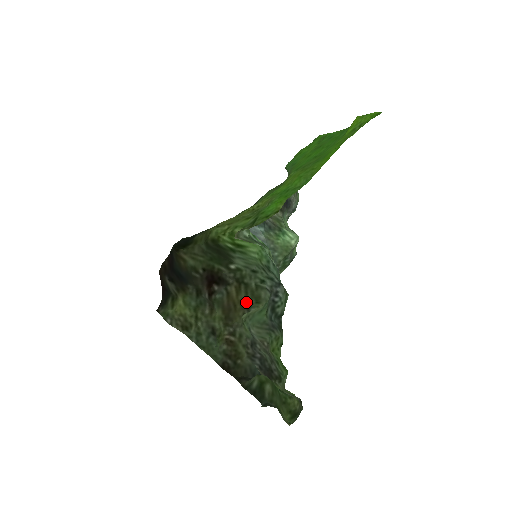
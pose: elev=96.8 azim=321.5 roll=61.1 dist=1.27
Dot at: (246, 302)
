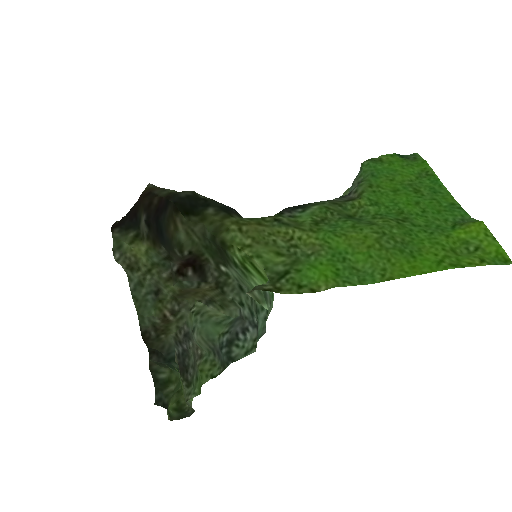
Dot at: (210, 297)
